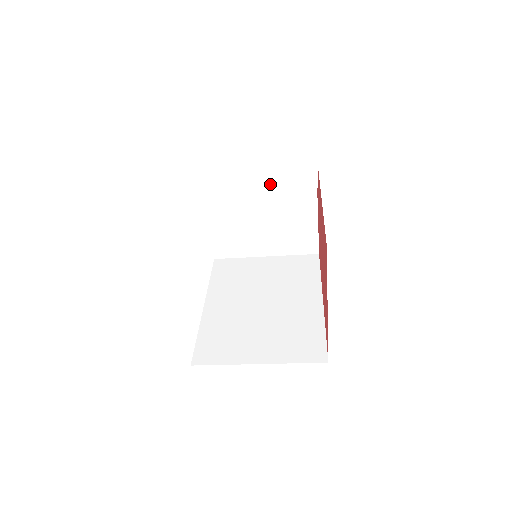
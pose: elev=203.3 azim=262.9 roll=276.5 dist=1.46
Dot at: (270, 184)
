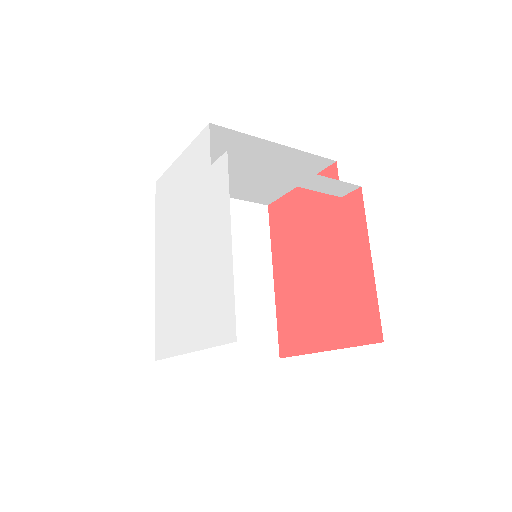
Dot at: (305, 183)
